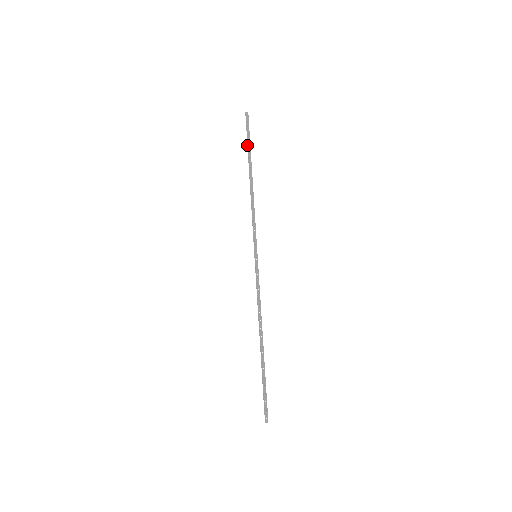
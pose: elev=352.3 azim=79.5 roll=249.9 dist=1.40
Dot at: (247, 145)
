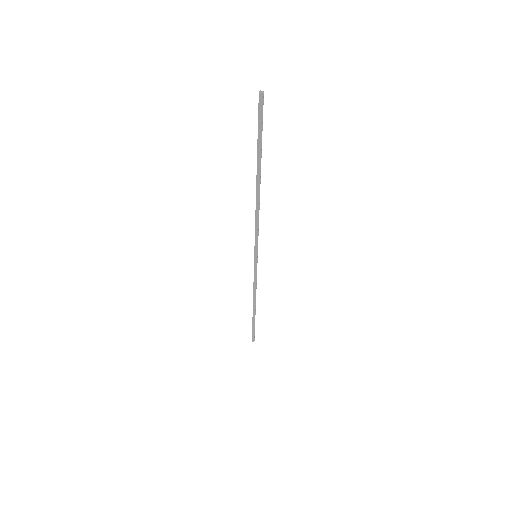
Dot at: (257, 143)
